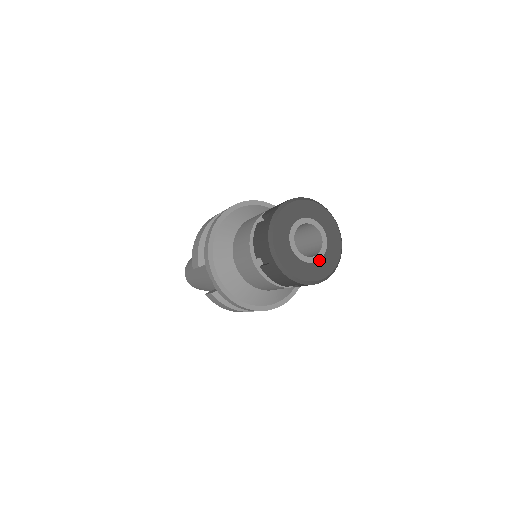
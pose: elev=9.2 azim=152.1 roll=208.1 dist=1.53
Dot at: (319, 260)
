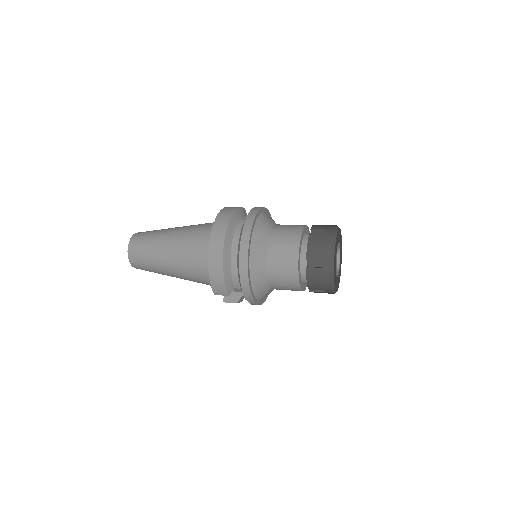
Dot at: occluded
